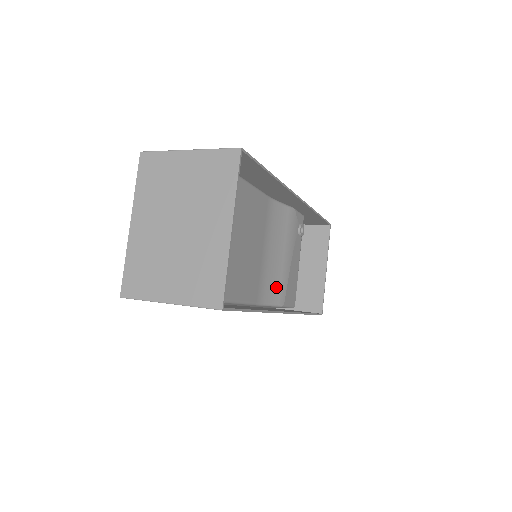
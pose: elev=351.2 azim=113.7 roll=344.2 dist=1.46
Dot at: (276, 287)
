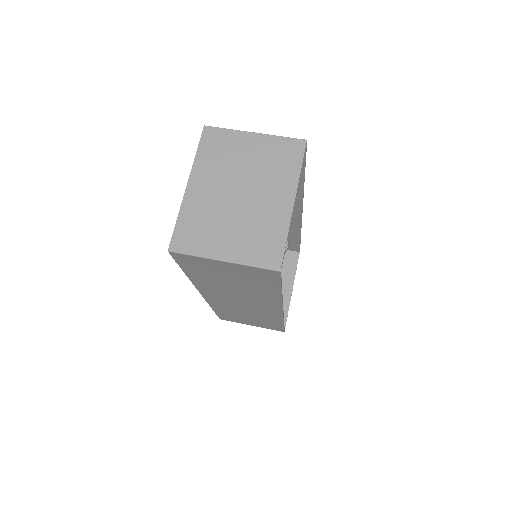
Dot at: occluded
